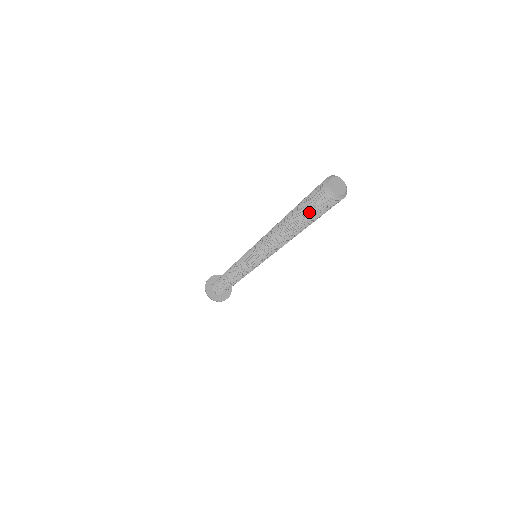
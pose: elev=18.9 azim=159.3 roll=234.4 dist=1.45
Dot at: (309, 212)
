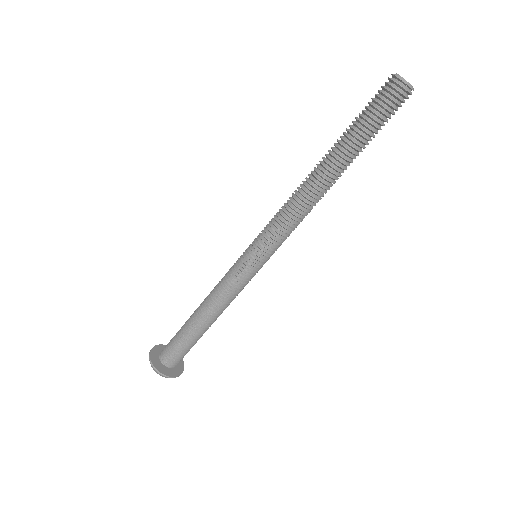
Dot at: (372, 128)
